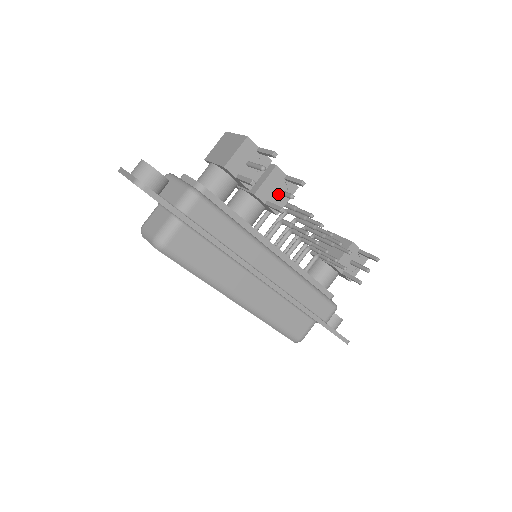
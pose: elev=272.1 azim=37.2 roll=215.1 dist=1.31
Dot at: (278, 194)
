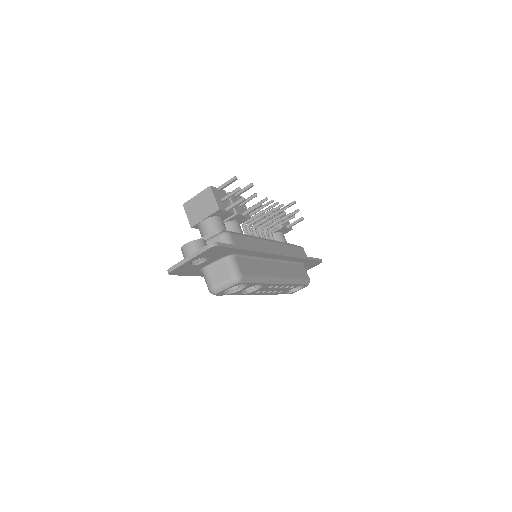
Dot at: (241, 207)
